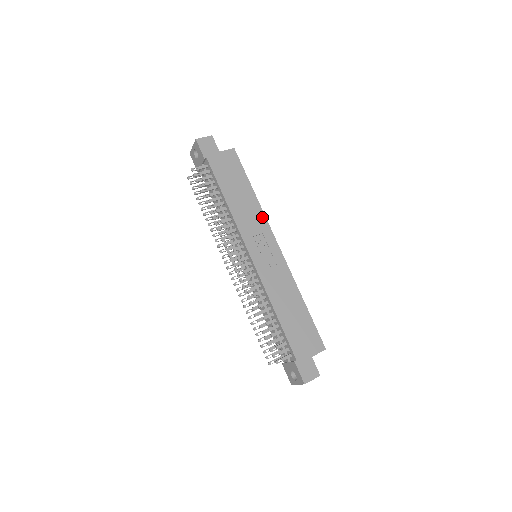
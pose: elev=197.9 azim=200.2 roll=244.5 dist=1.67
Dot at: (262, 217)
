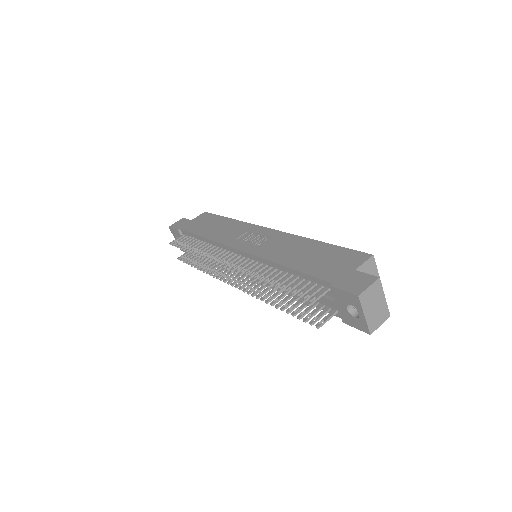
Dot at: (244, 225)
